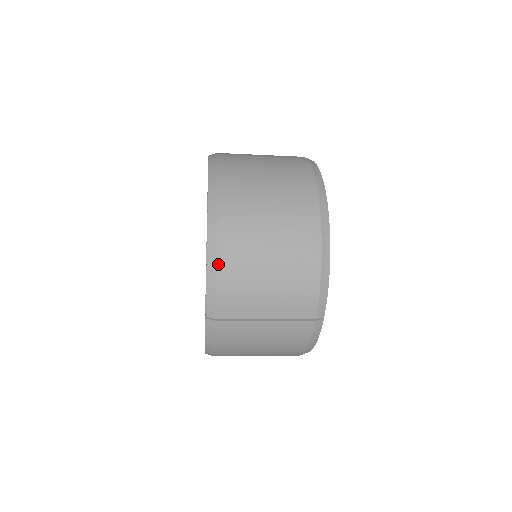
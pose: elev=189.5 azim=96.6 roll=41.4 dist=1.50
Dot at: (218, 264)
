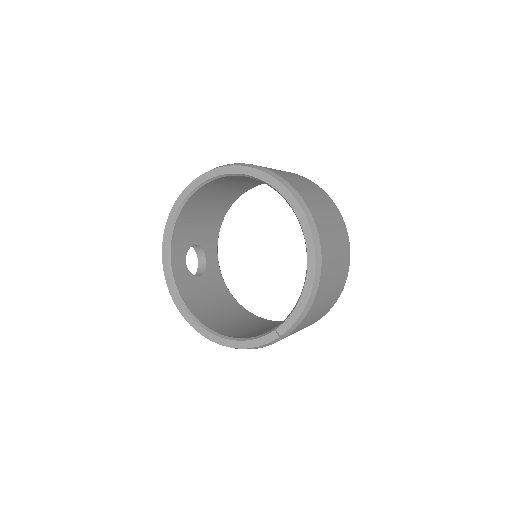
Dot at: (313, 303)
